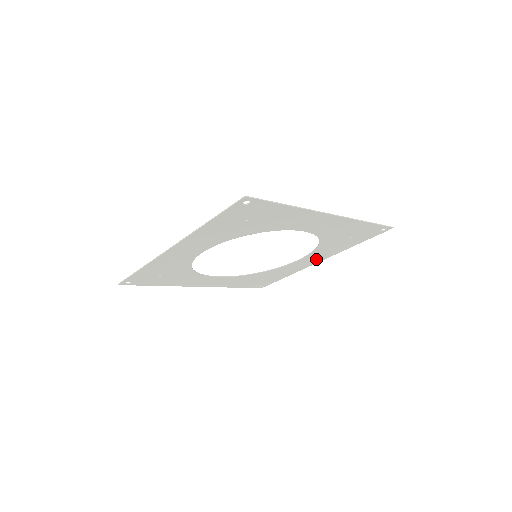
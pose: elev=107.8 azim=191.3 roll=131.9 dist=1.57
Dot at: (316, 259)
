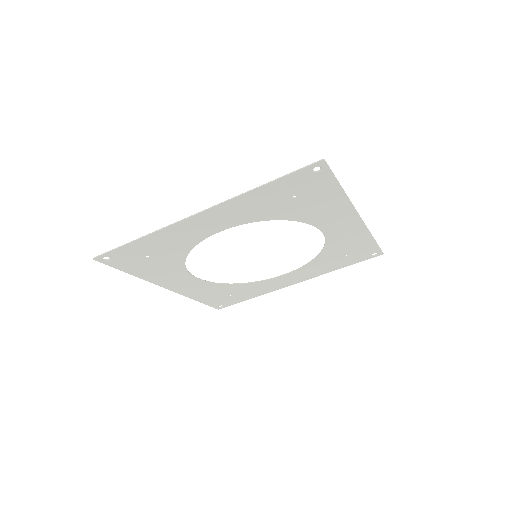
Dot at: (296, 279)
